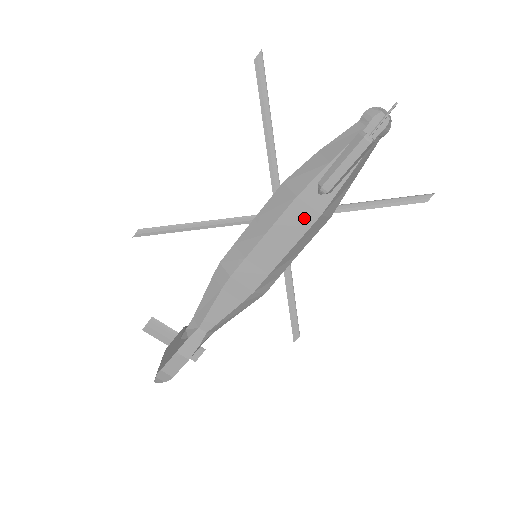
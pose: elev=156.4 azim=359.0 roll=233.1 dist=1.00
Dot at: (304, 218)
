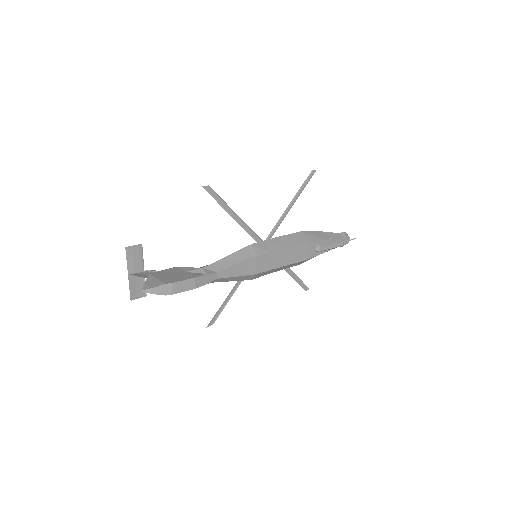
Dot at: (303, 255)
